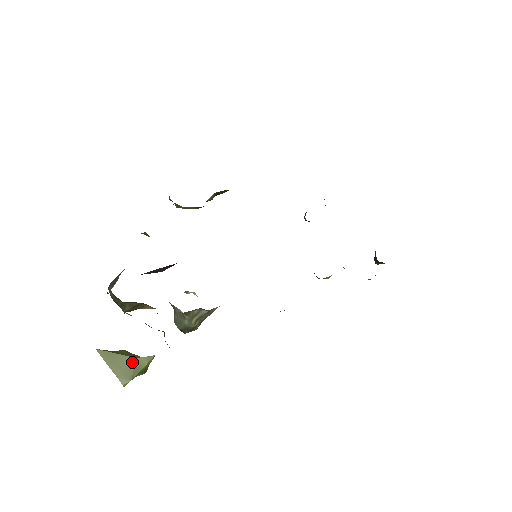
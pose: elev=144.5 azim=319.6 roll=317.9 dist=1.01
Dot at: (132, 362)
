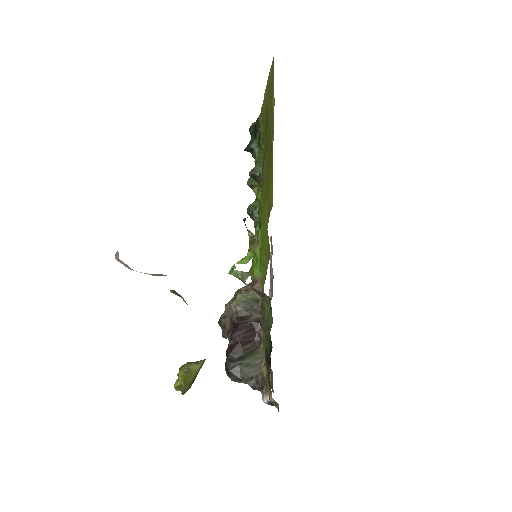
Dot at: (196, 374)
